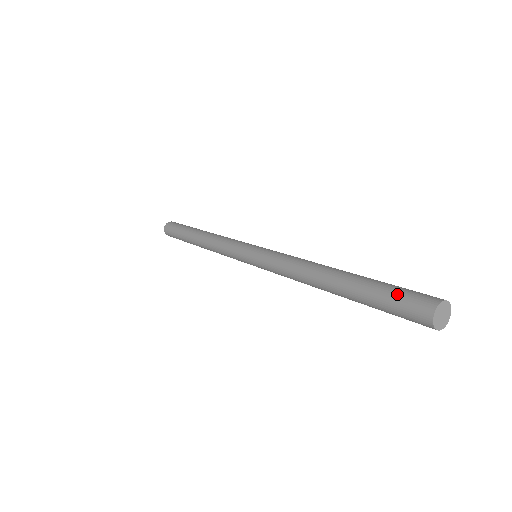
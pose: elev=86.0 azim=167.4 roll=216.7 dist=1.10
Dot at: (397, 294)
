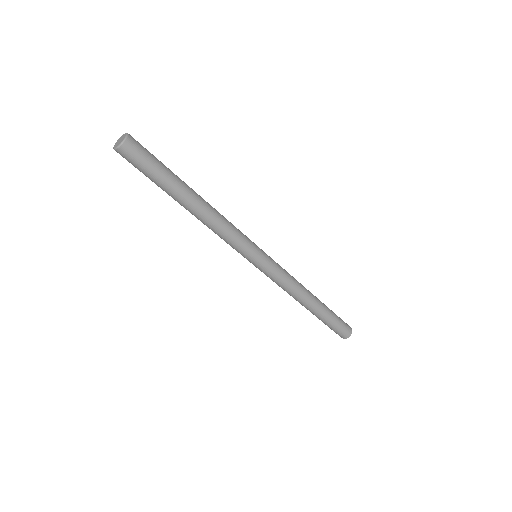
Dot at: (339, 327)
